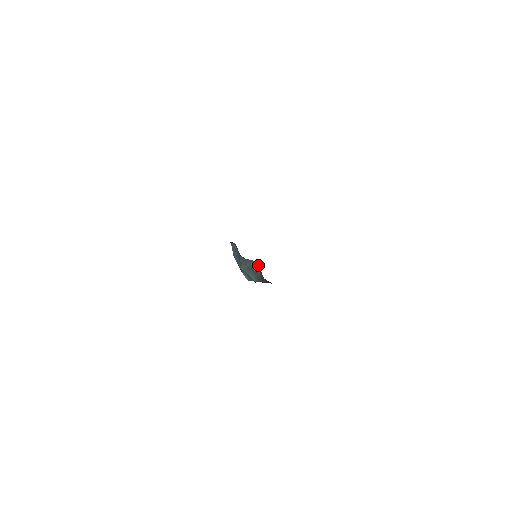
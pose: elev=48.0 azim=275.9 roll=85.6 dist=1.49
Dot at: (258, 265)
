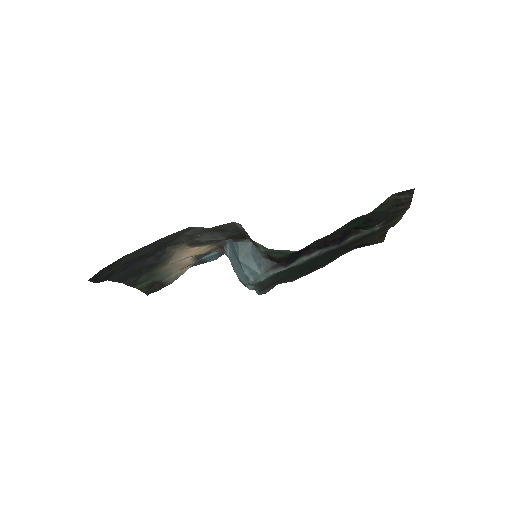
Dot at: occluded
